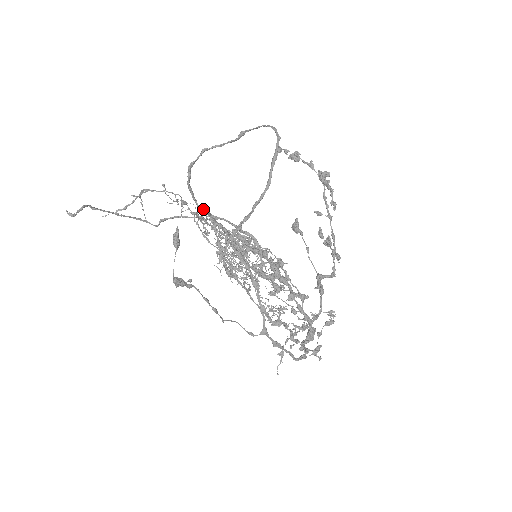
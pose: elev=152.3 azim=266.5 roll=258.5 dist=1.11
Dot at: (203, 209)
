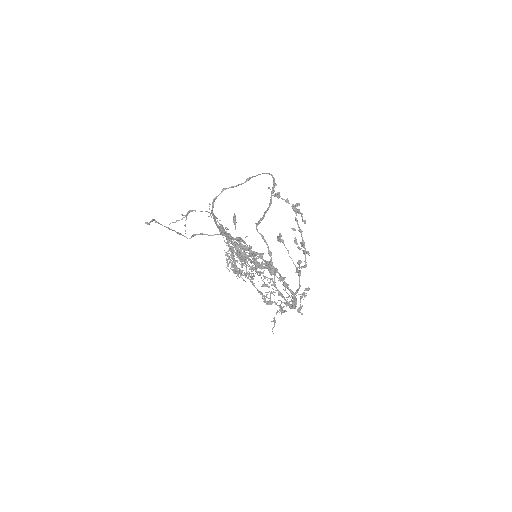
Dot at: occluded
